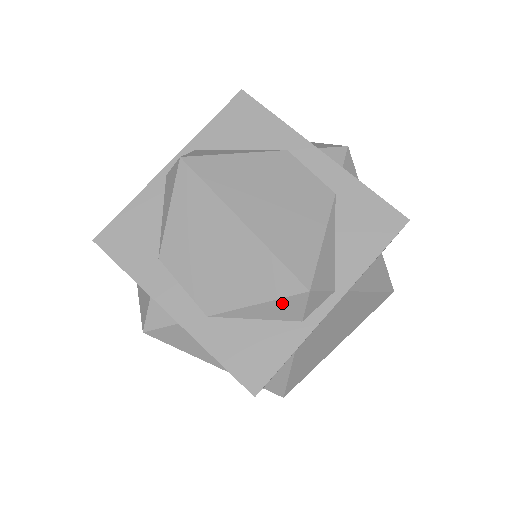
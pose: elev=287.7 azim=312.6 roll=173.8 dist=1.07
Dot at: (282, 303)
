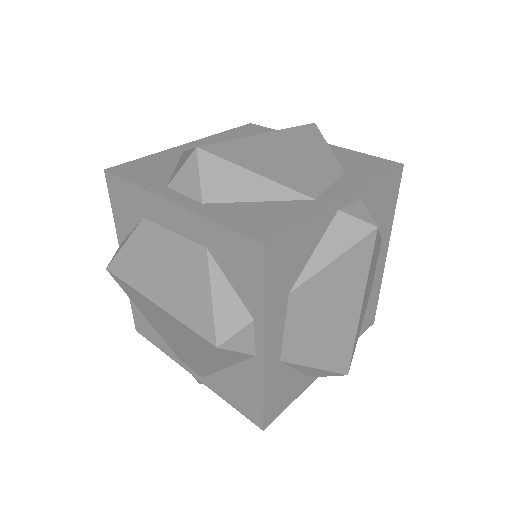
Dot at: (326, 372)
